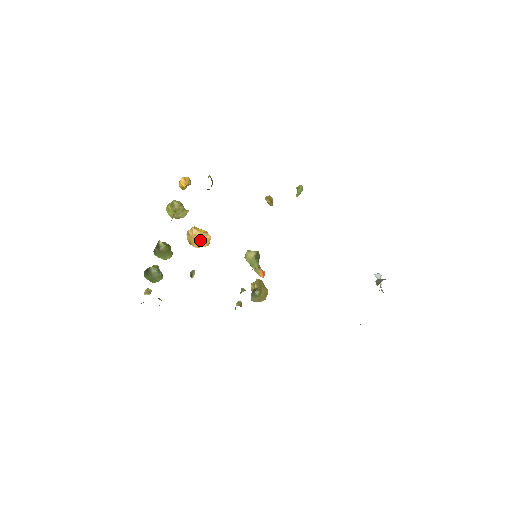
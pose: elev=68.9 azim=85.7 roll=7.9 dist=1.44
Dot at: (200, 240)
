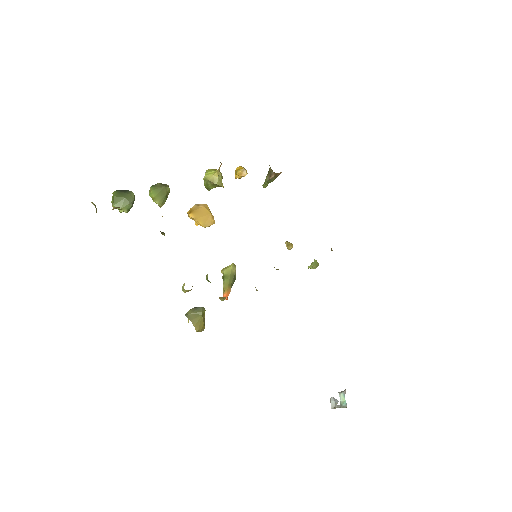
Dot at: (205, 215)
